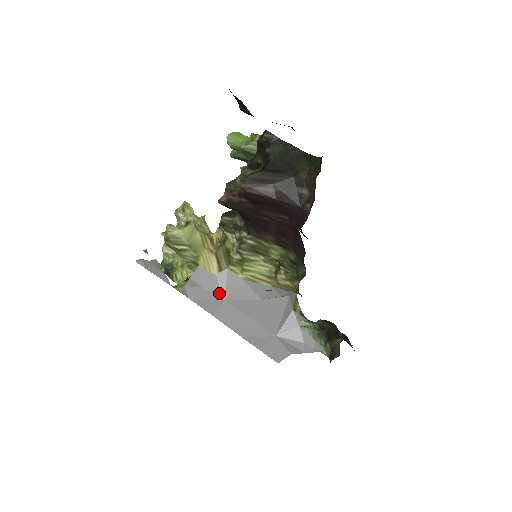
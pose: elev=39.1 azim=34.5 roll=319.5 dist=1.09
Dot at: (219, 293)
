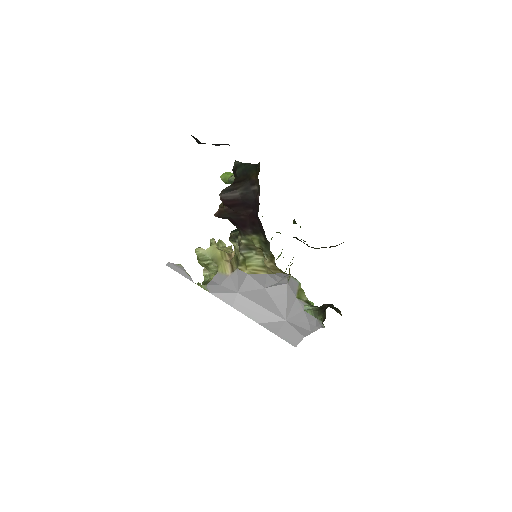
Dot at: (233, 288)
